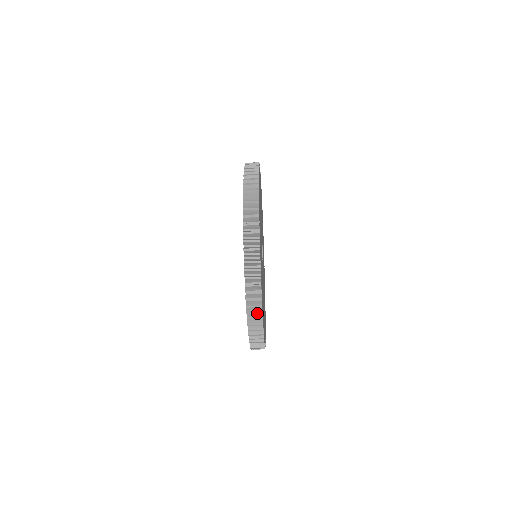
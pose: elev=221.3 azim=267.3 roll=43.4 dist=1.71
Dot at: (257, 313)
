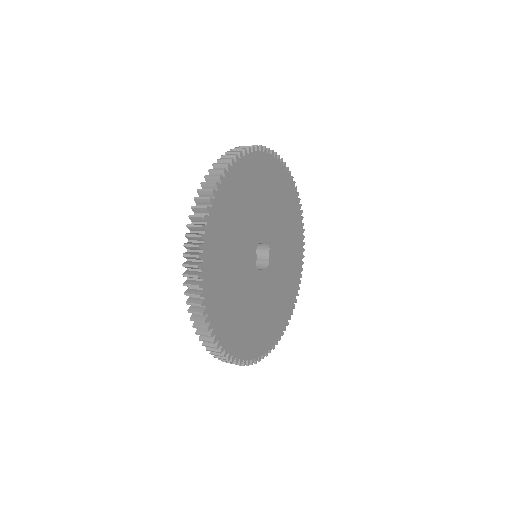
Dot at: occluded
